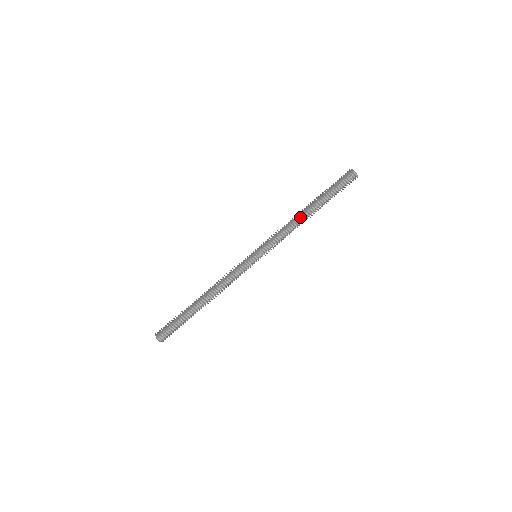
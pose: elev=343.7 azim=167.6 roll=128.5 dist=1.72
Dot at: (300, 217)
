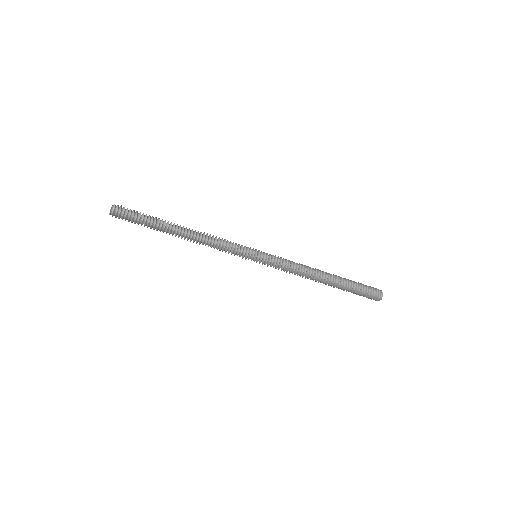
Dot at: (317, 271)
